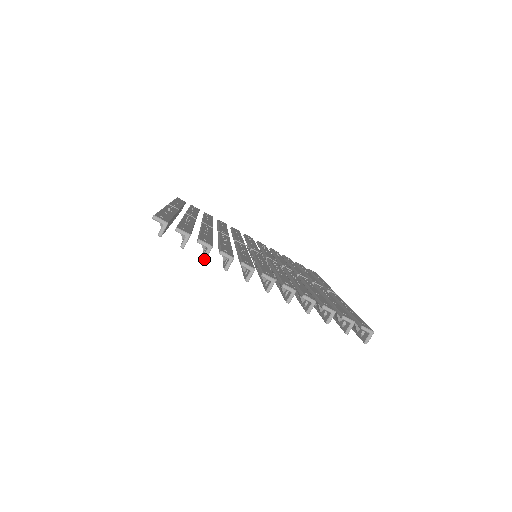
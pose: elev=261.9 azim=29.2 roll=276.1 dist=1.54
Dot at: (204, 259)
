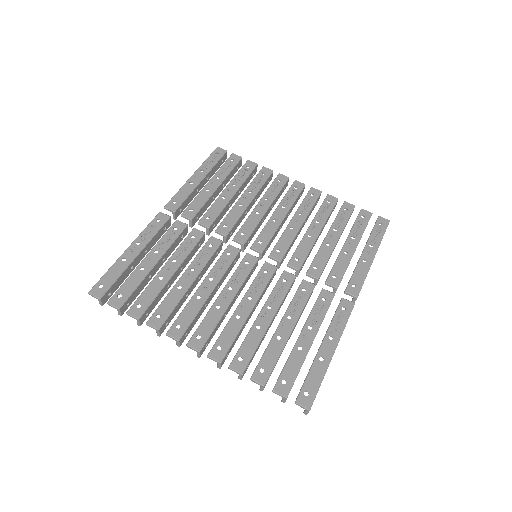
Dot at: occluded
